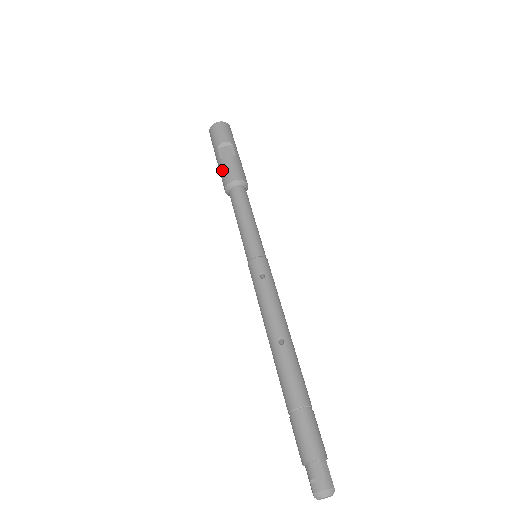
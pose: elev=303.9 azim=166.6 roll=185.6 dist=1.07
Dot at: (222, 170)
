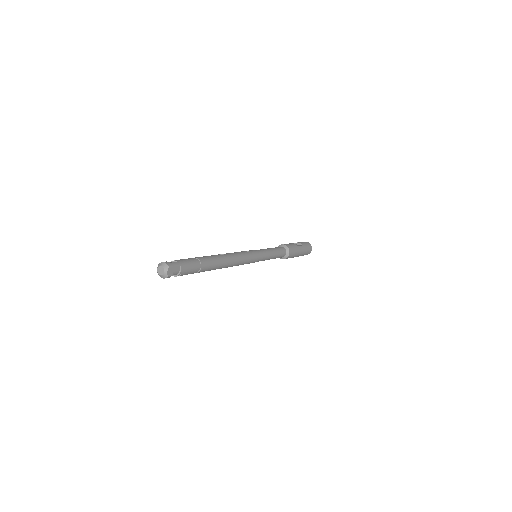
Dot at: occluded
